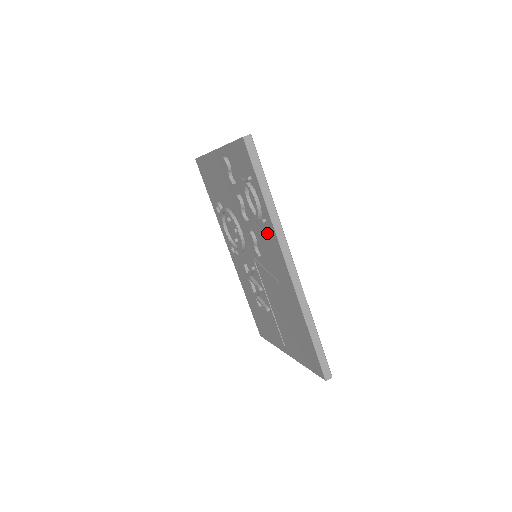
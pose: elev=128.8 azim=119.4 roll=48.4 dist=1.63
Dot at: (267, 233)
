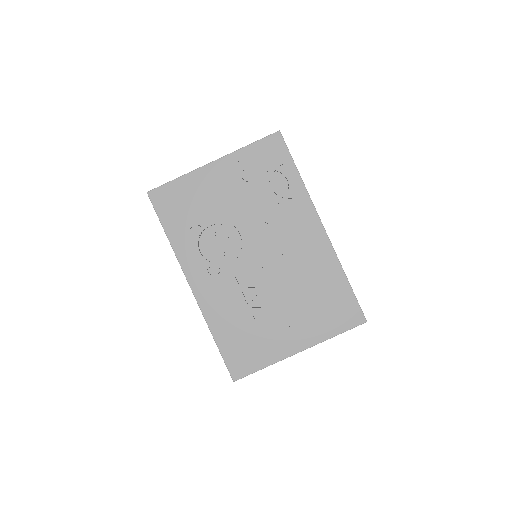
Dot at: (296, 208)
